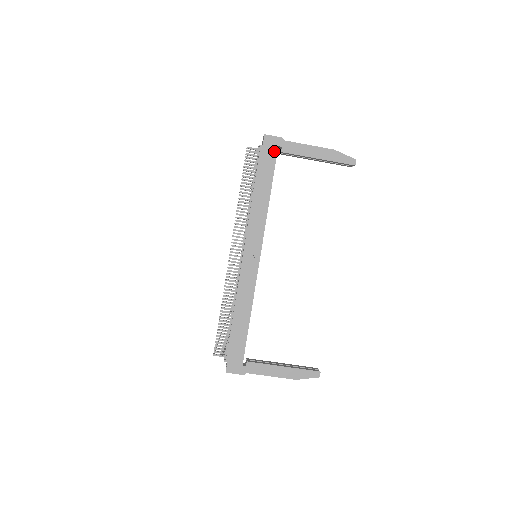
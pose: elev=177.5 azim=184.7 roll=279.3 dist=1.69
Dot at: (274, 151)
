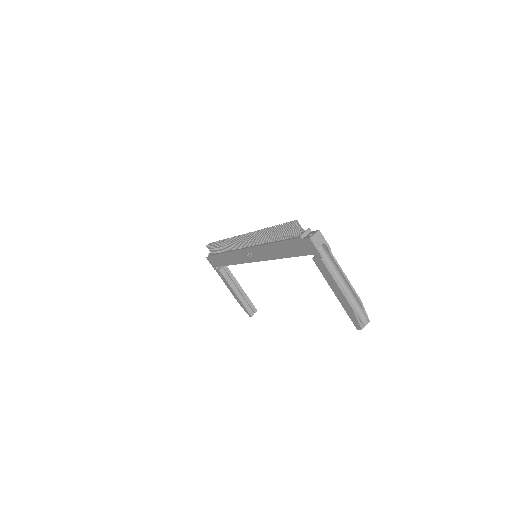
Dot at: (308, 252)
